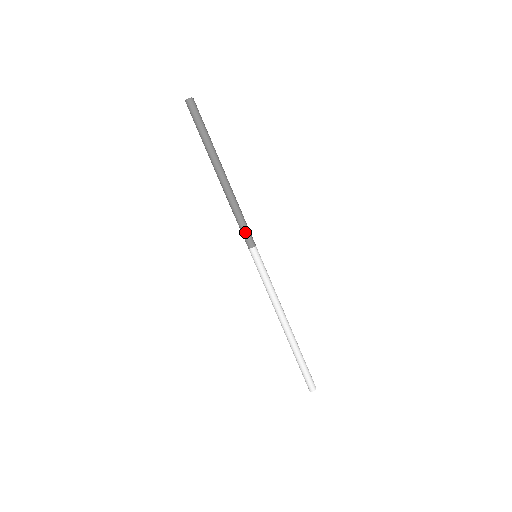
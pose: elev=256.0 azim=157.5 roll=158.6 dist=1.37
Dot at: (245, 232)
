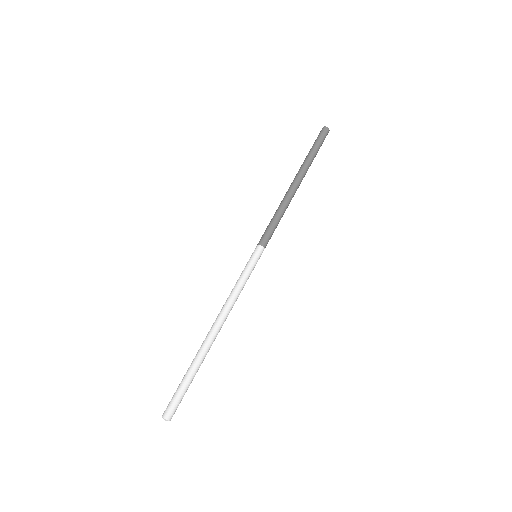
Dot at: (268, 230)
